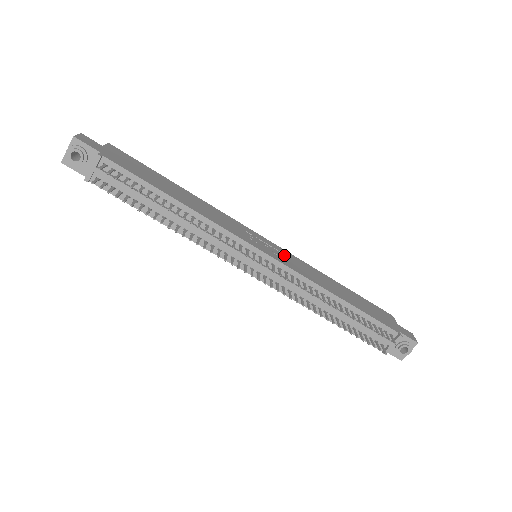
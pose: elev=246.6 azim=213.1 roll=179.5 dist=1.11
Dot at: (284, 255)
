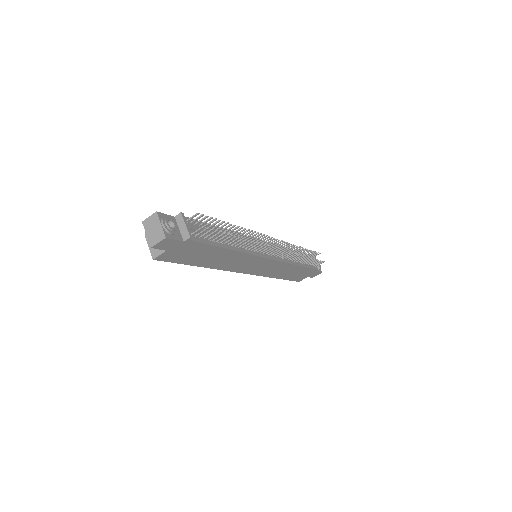
Dot at: occluded
